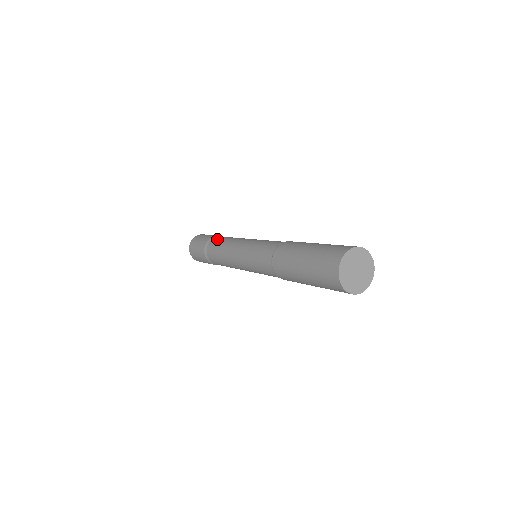
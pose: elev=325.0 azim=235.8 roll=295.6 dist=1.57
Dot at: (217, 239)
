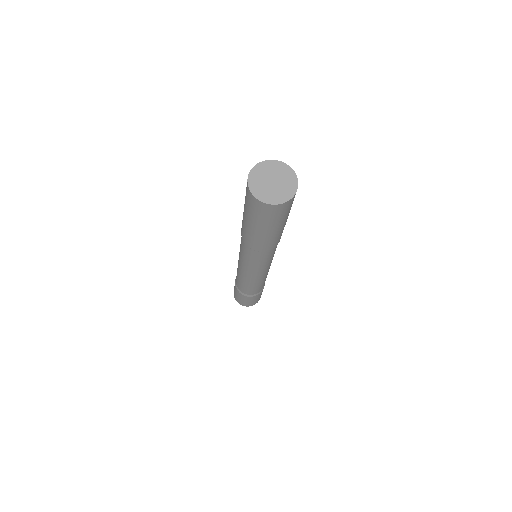
Dot at: occluded
